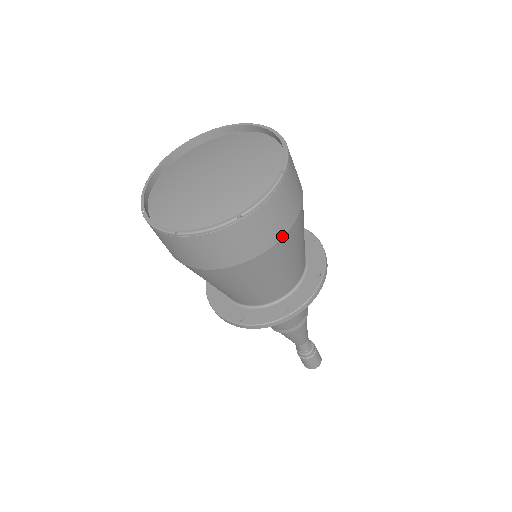
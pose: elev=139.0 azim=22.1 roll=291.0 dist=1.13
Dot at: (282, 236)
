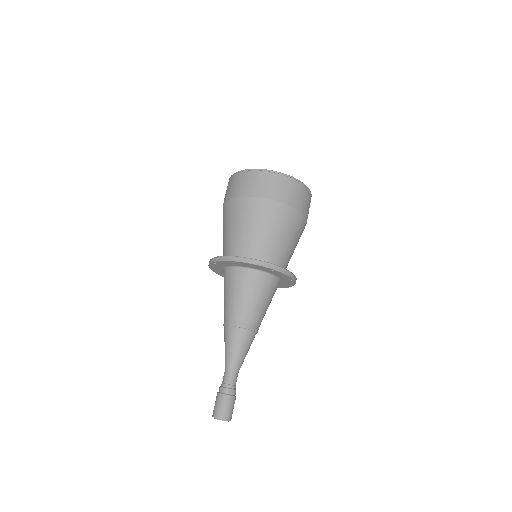
Dot at: occluded
